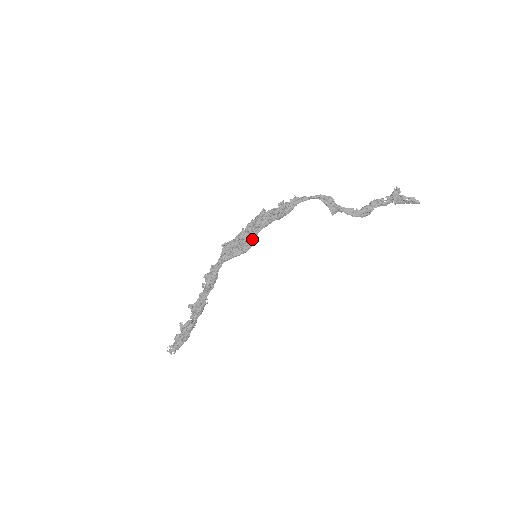
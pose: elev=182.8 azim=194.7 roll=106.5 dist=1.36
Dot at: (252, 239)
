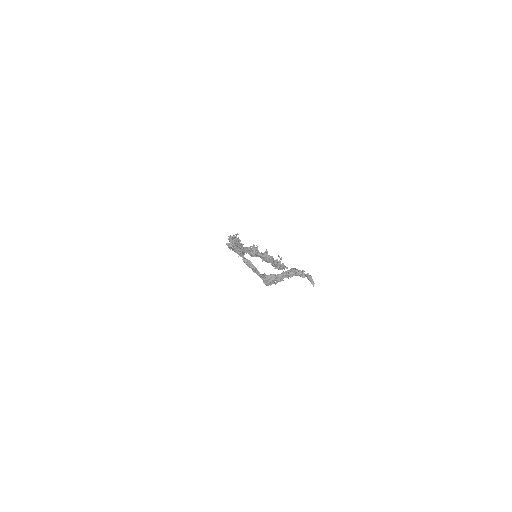
Dot at: occluded
